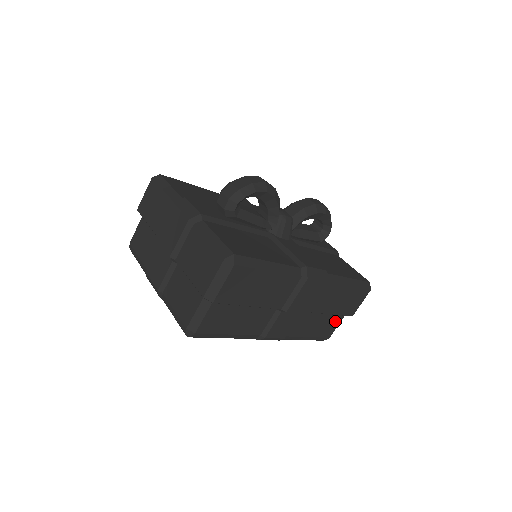
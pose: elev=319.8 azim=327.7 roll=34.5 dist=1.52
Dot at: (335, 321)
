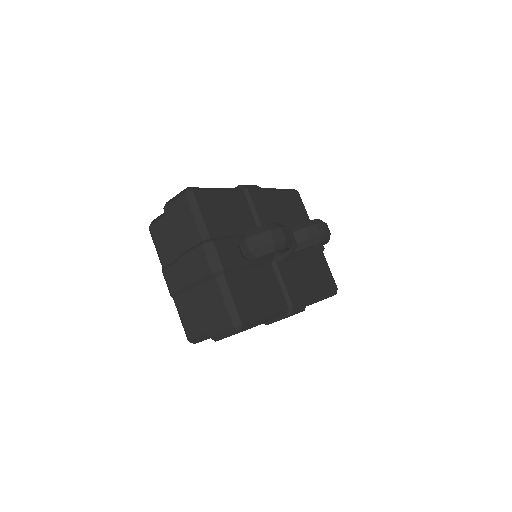
Dot at: occluded
